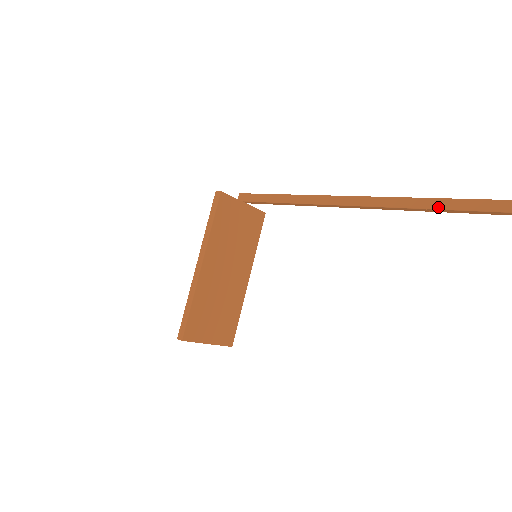
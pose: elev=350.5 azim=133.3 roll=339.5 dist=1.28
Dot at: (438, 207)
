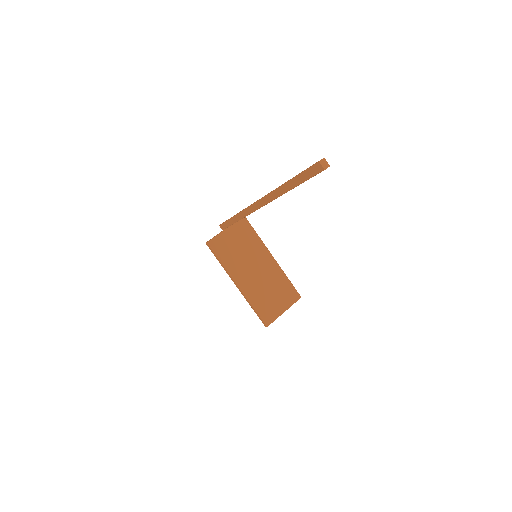
Dot at: (282, 193)
